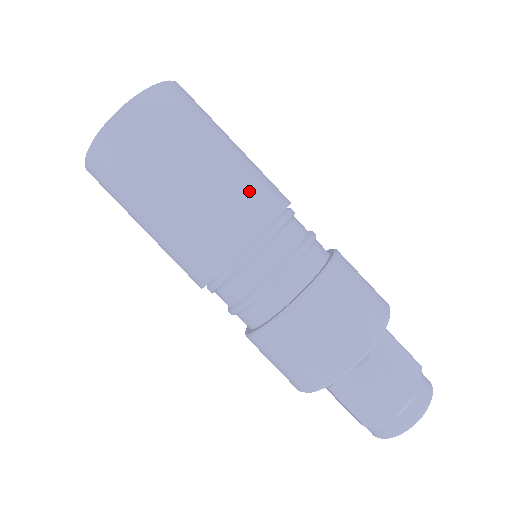
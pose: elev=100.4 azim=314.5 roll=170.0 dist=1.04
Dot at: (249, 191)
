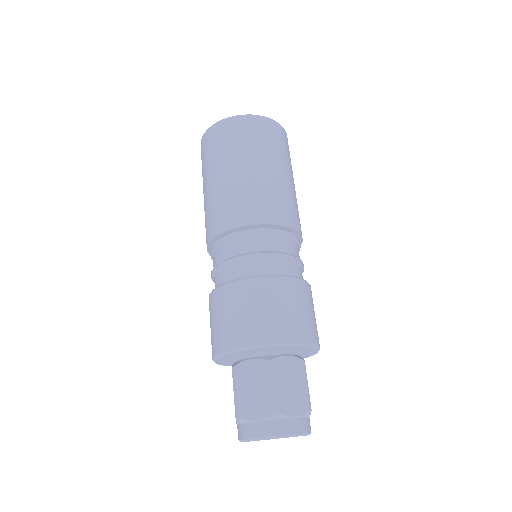
Dot at: (277, 200)
